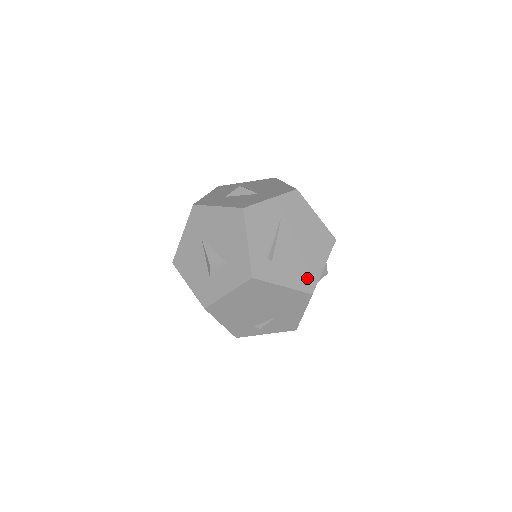
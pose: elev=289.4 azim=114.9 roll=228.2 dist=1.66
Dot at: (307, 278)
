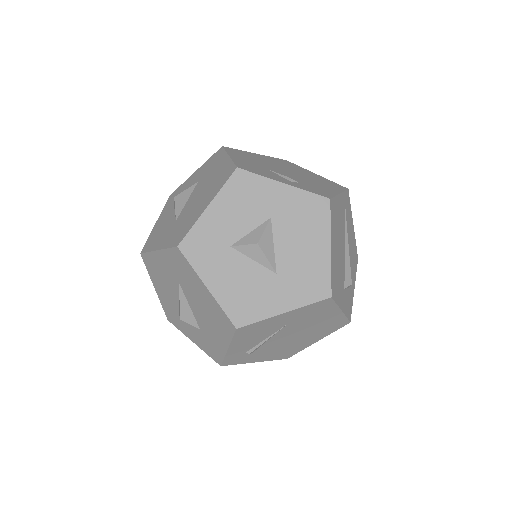
Dot at: (289, 352)
